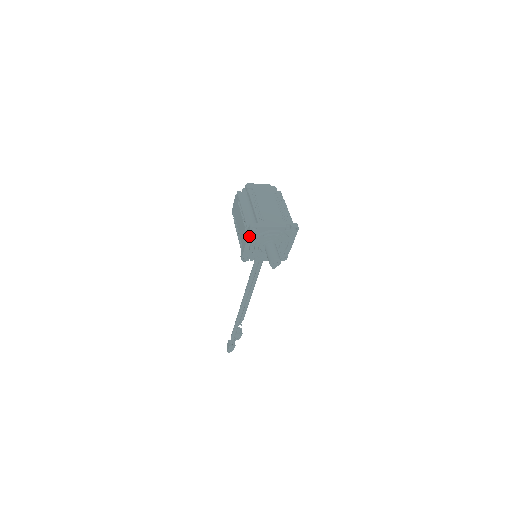
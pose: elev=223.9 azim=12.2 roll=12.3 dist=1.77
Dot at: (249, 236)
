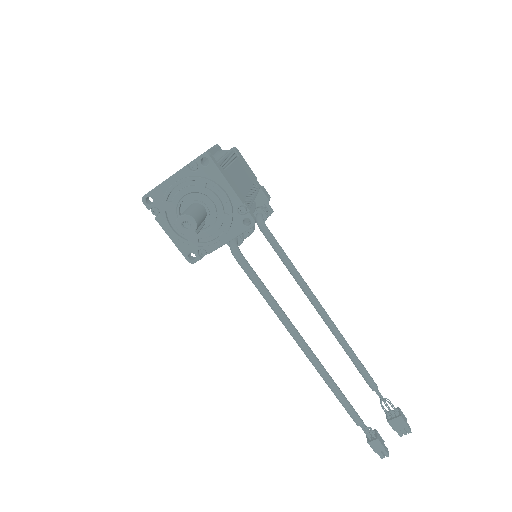
Dot at: (156, 216)
